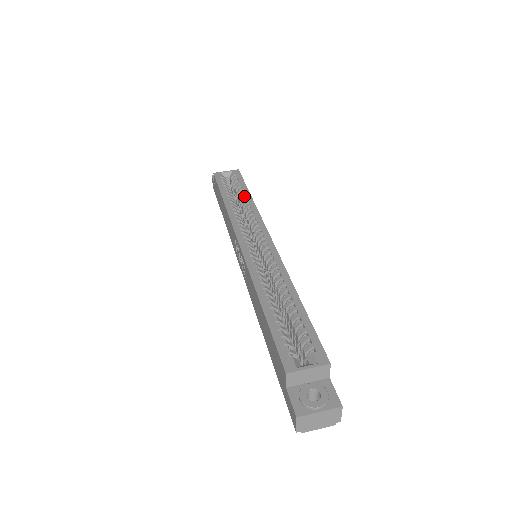
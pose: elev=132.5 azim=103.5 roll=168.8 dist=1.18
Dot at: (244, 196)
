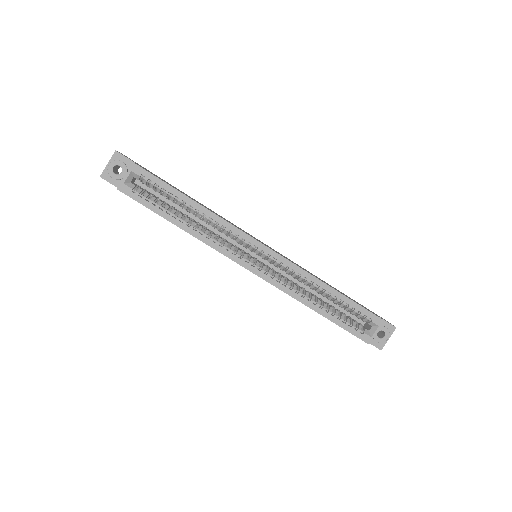
Dot at: (188, 206)
